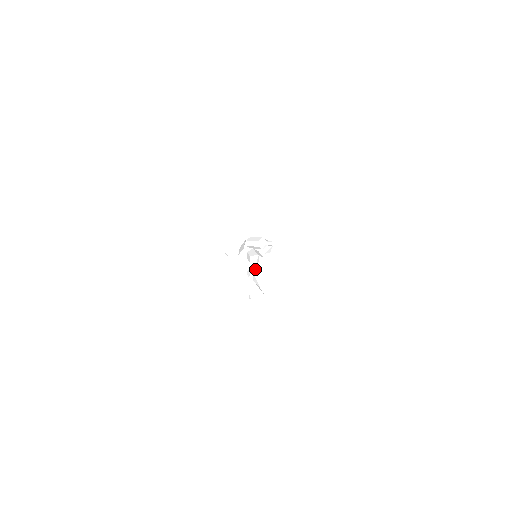
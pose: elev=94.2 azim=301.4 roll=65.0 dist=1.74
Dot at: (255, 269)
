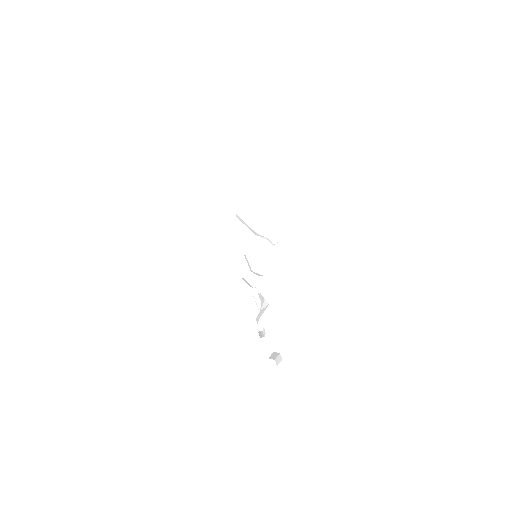
Dot at: occluded
